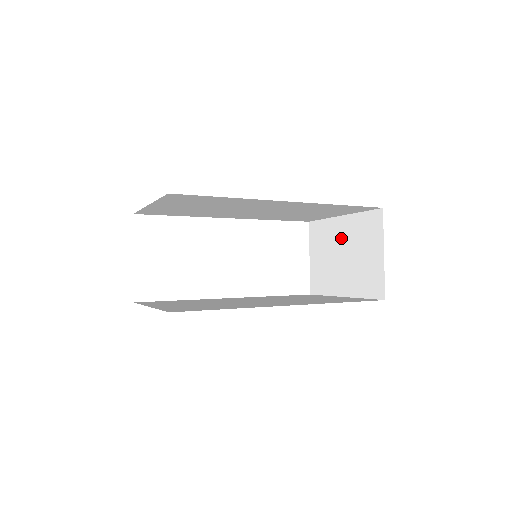
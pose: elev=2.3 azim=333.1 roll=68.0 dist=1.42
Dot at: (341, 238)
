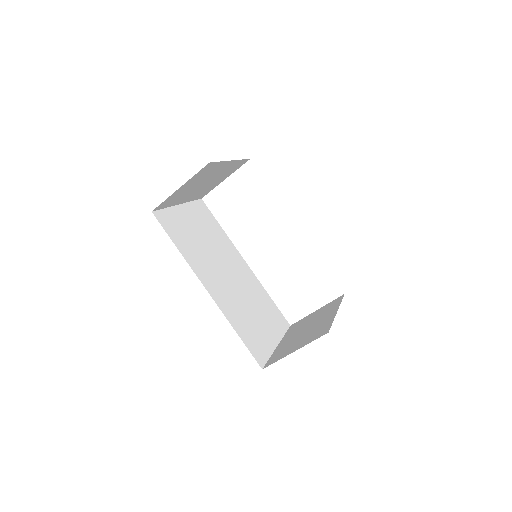
Dot at: (320, 320)
